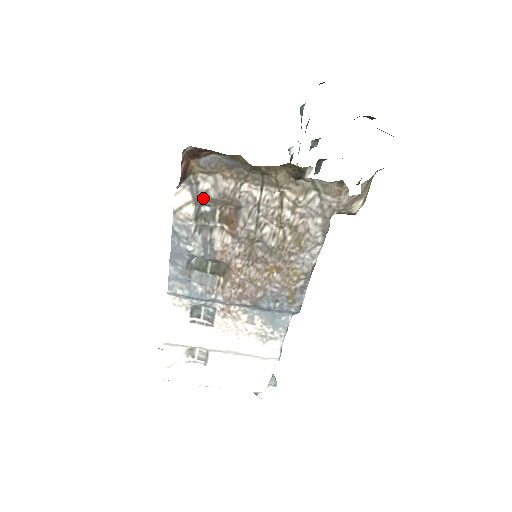
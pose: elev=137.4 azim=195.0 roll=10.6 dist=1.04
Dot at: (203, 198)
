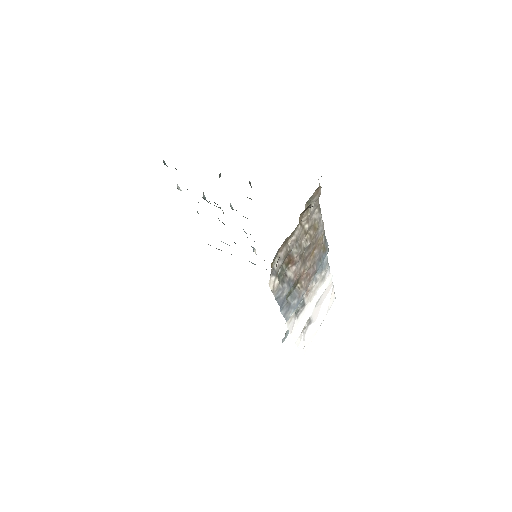
Dot at: (278, 270)
